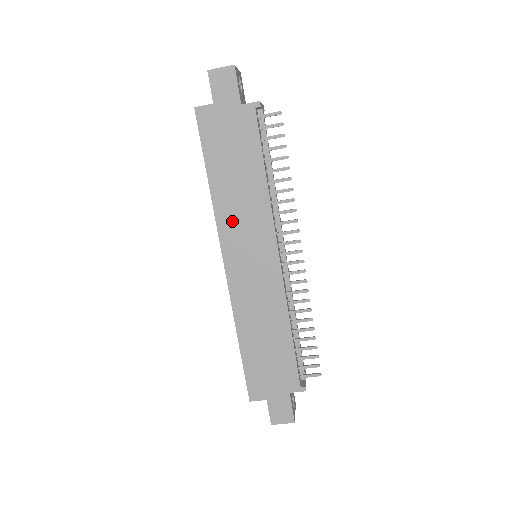
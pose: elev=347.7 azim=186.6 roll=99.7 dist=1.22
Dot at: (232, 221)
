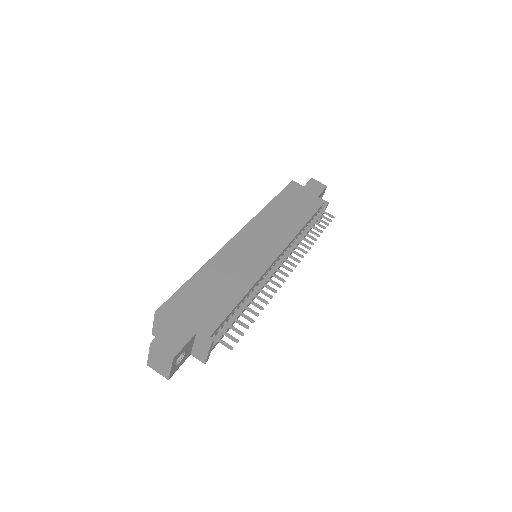
Dot at: (266, 223)
